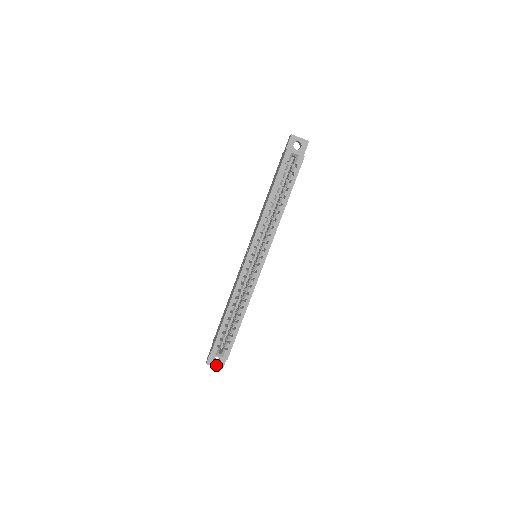
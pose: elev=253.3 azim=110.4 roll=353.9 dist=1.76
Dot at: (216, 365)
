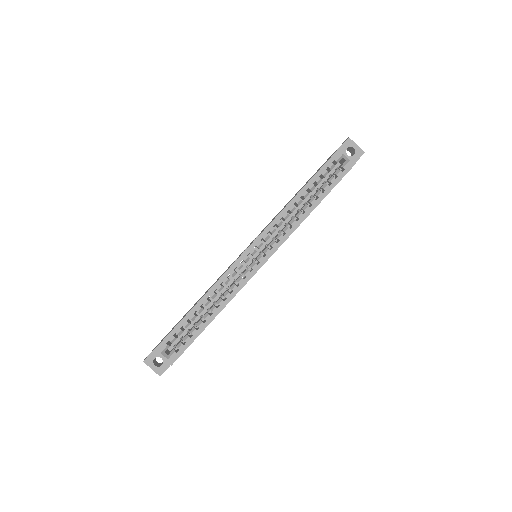
Dot at: (155, 368)
